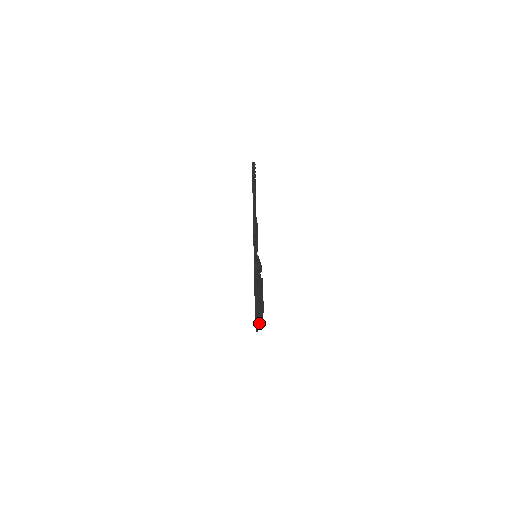
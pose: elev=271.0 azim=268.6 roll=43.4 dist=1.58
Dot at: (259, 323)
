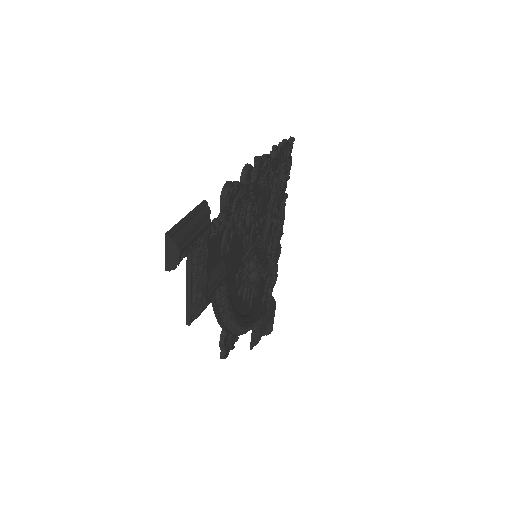
Dot at: (193, 308)
